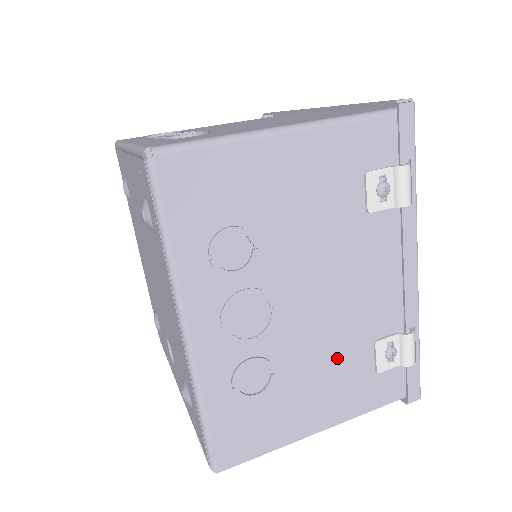
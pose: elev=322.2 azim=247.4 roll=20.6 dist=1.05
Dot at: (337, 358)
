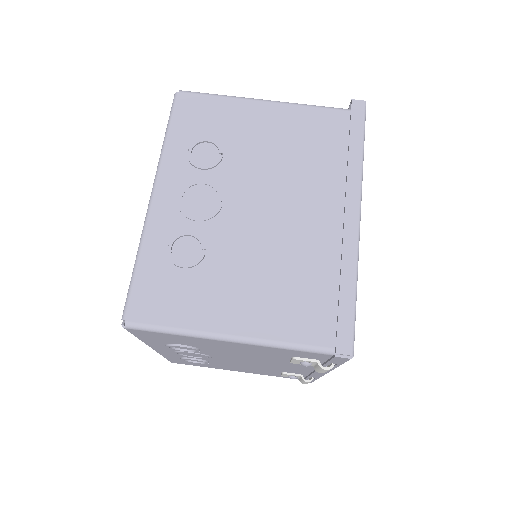
Dot at: (254, 368)
